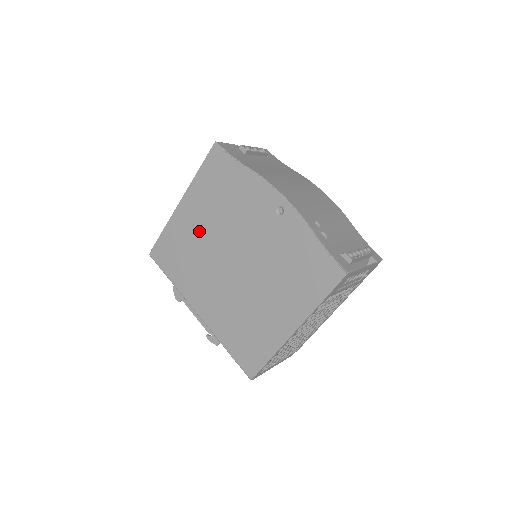
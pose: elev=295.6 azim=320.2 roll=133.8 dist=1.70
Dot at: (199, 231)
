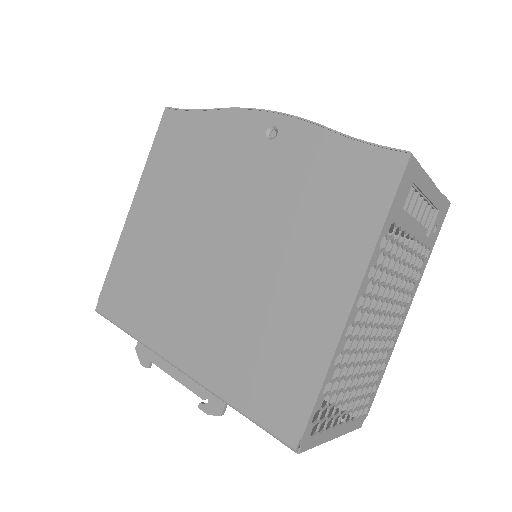
Dot at: (161, 232)
